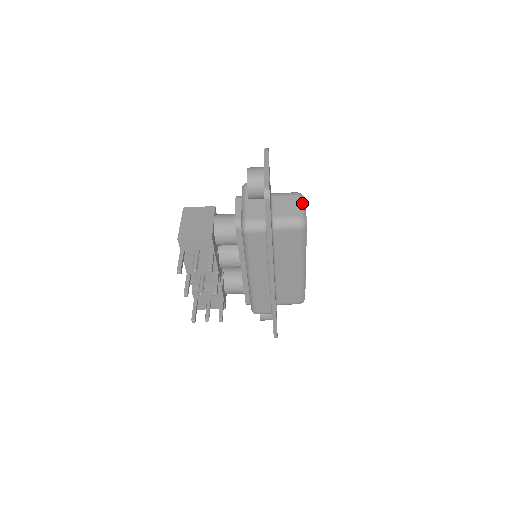
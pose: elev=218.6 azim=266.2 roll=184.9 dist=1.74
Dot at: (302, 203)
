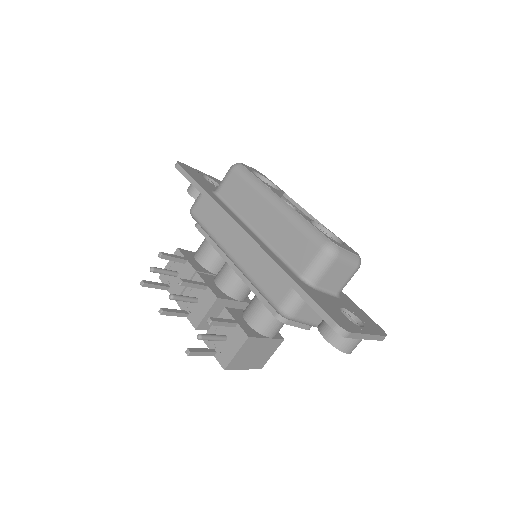
Dot at: occluded
